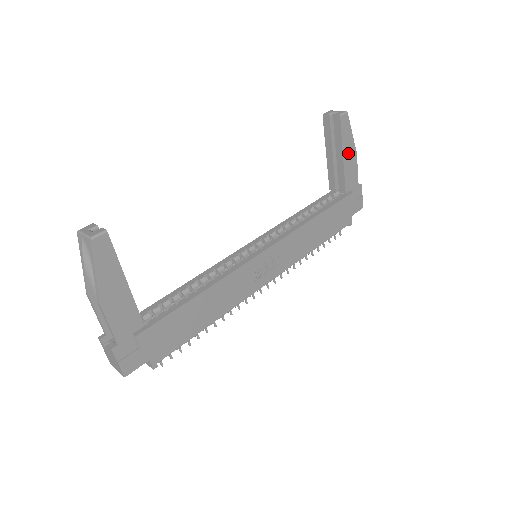
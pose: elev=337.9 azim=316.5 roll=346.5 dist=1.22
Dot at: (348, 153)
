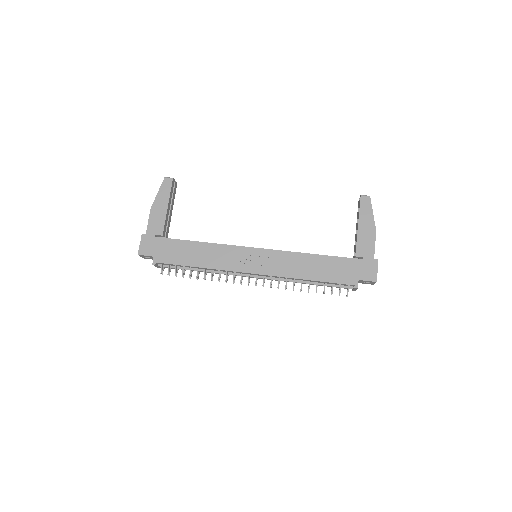
Dot at: (365, 226)
